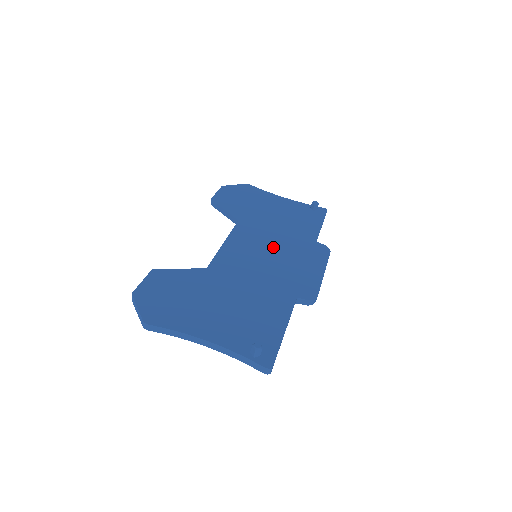
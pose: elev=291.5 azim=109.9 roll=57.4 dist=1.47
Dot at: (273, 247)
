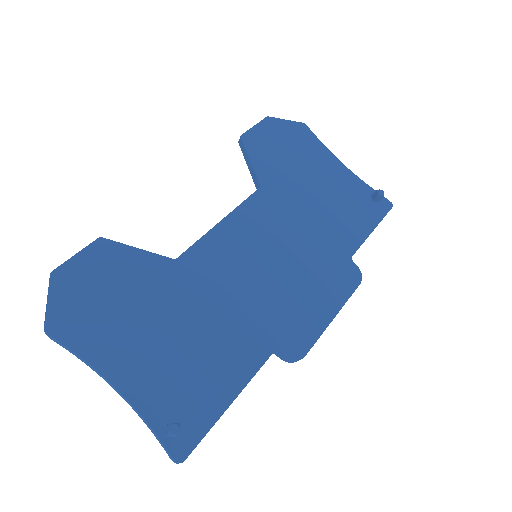
Dot at: (286, 250)
